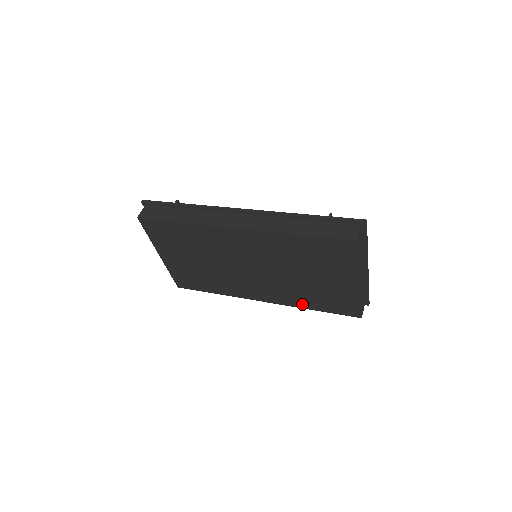
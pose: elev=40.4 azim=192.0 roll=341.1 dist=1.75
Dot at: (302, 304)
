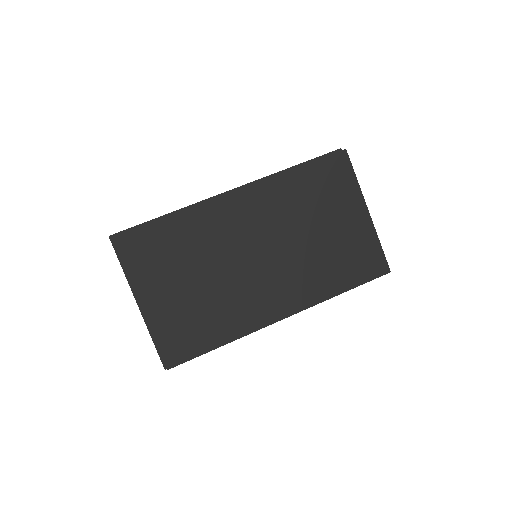
Dot at: (328, 290)
